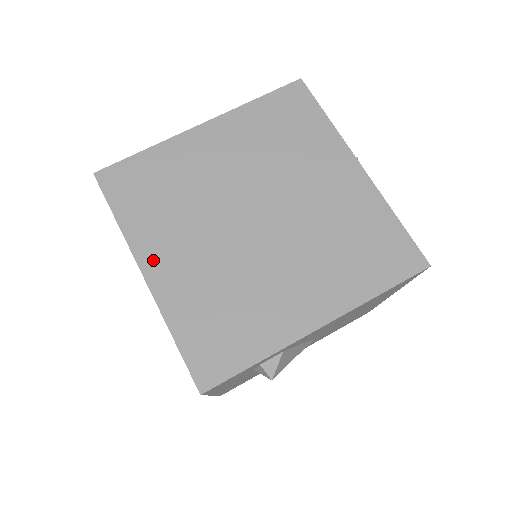
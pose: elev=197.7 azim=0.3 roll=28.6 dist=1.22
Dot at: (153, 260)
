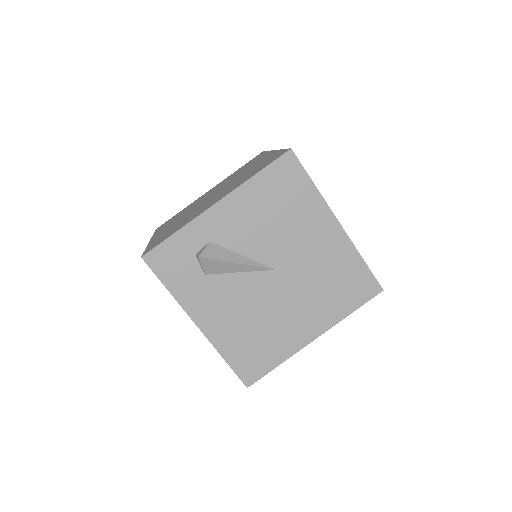
Dot at: occluded
